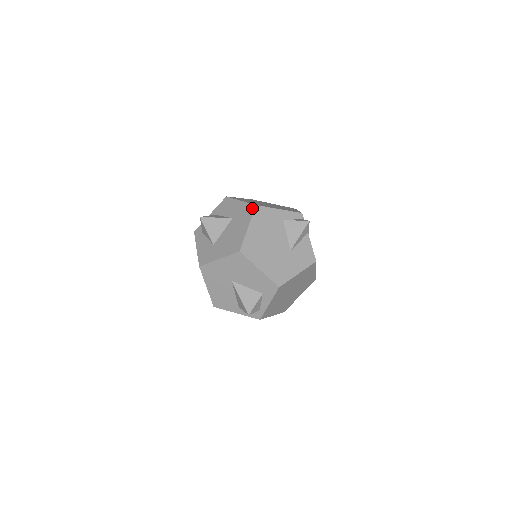
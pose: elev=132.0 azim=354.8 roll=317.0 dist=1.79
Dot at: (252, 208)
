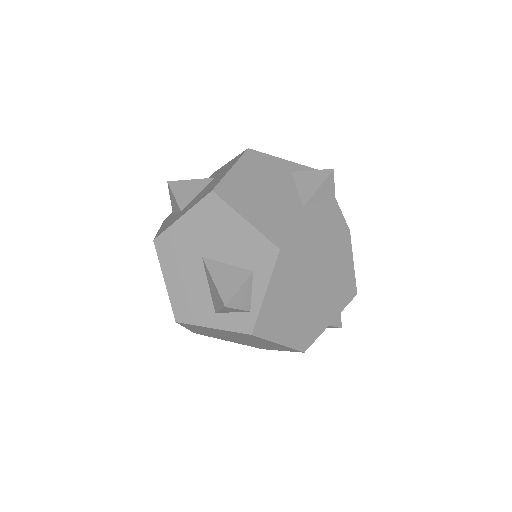
Dot at: (242, 153)
